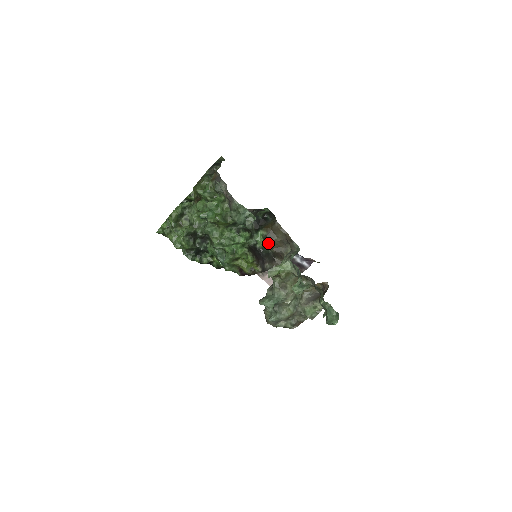
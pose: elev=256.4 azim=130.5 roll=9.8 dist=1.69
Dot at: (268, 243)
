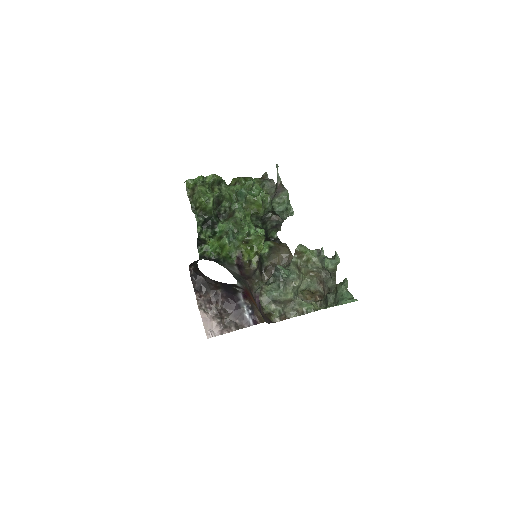
Dot at: (272, 253)
